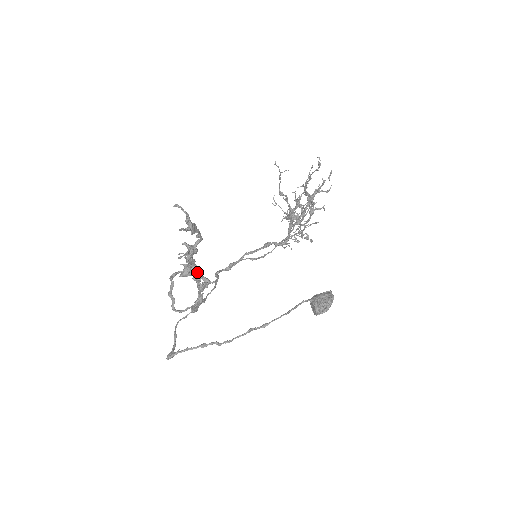
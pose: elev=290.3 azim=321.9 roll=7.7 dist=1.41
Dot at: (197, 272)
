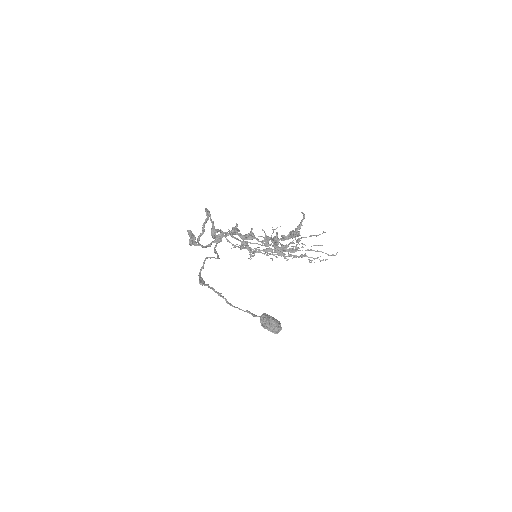
Dot at: occluded
